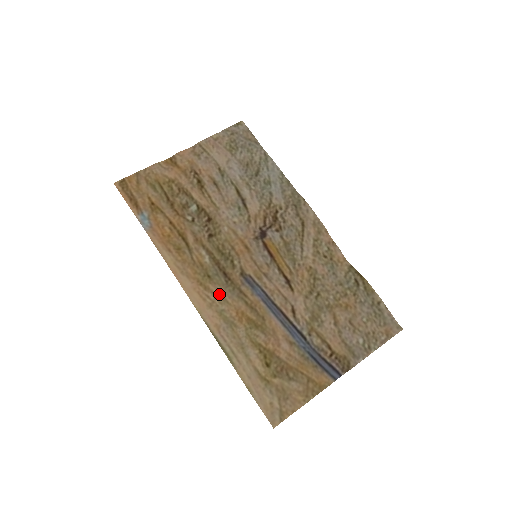
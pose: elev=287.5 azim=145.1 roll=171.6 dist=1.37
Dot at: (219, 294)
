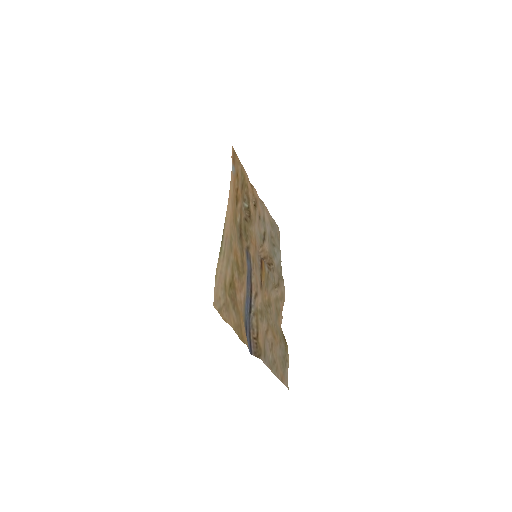
Dot at: (235, 233)
